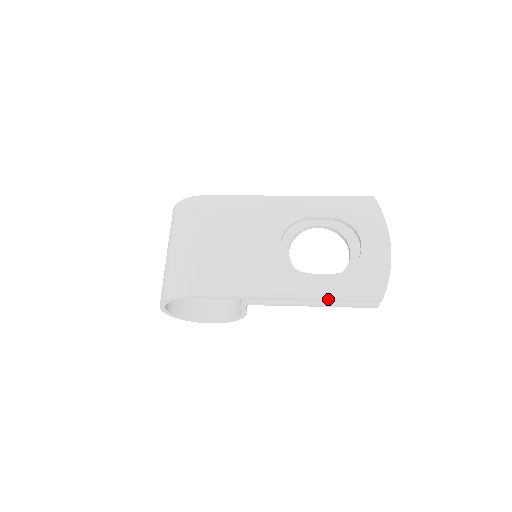
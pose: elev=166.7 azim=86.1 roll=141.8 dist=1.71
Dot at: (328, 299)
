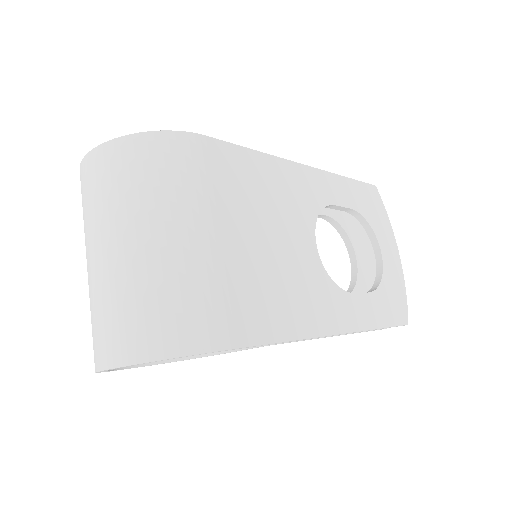
Dot at: (373, 329)
